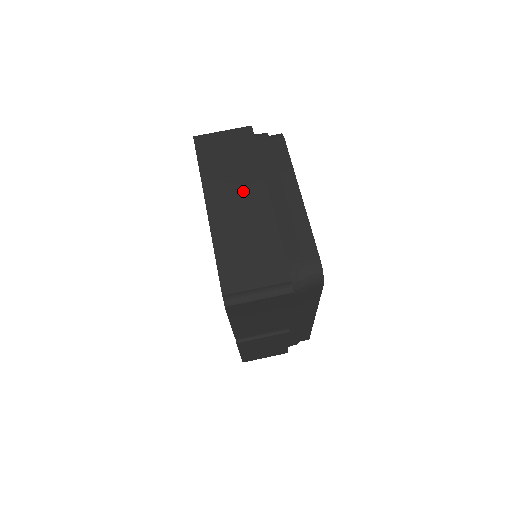
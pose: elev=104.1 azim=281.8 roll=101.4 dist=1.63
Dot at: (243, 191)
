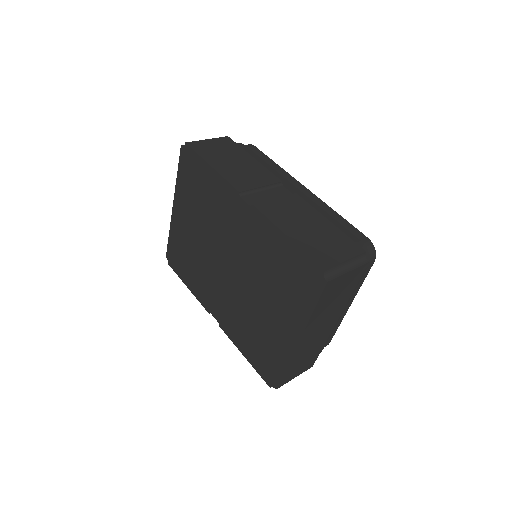
Dot at: occluded
